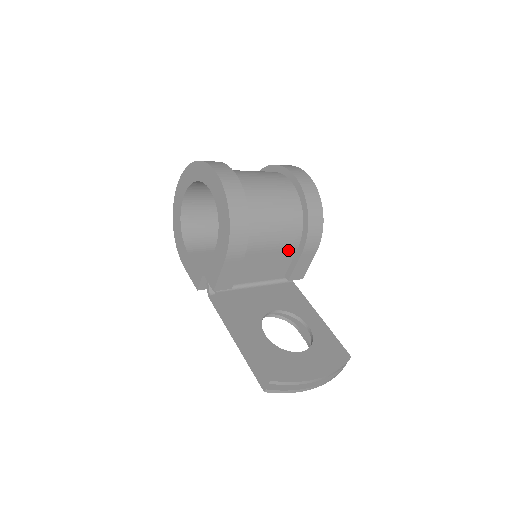
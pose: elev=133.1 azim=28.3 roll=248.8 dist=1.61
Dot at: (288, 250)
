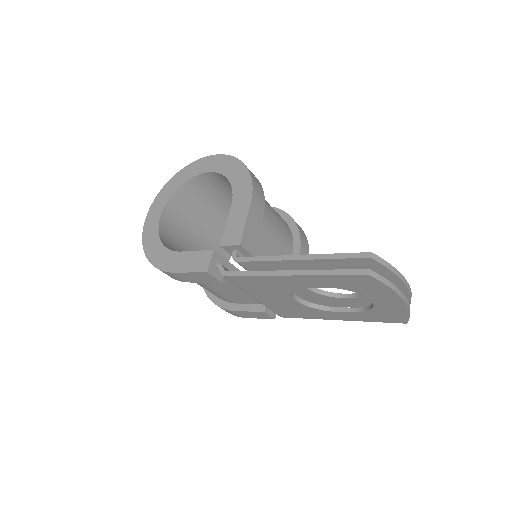
Dot at: (286, 249)
